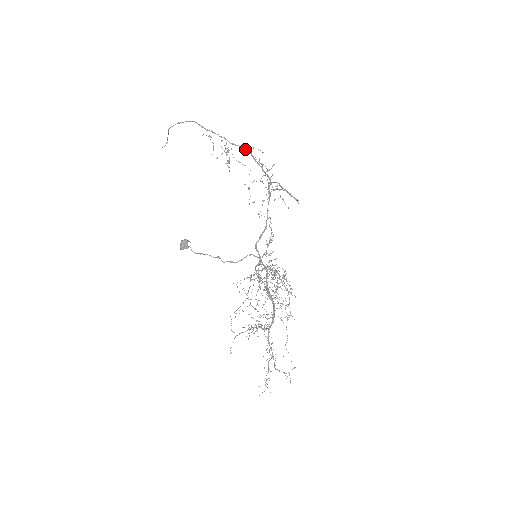
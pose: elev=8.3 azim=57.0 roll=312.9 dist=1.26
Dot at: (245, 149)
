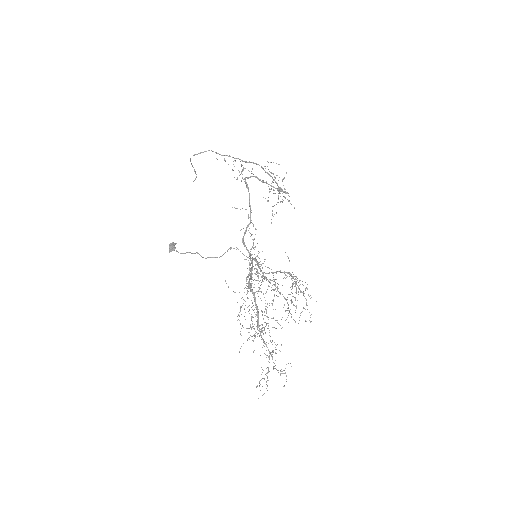
Dot at: (256, 164)
